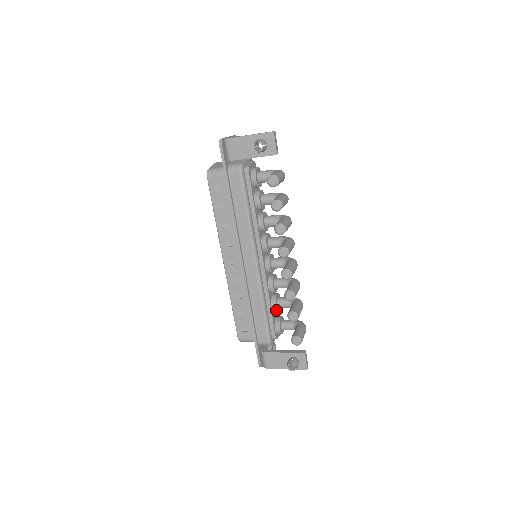
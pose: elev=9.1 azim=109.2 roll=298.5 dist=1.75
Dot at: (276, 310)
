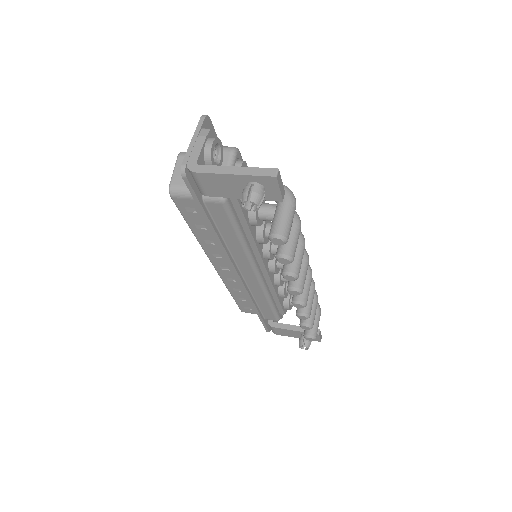
Dot at: (285, 297)
